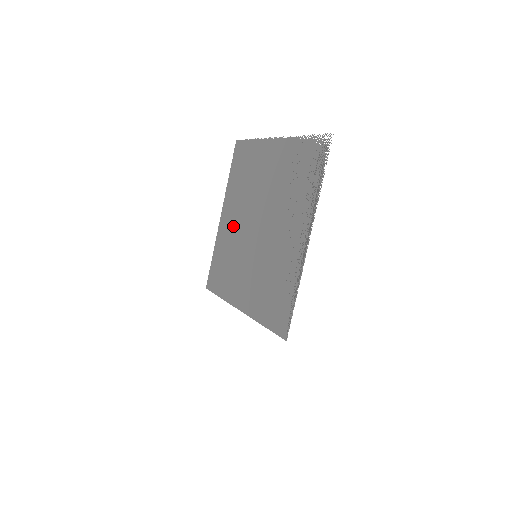
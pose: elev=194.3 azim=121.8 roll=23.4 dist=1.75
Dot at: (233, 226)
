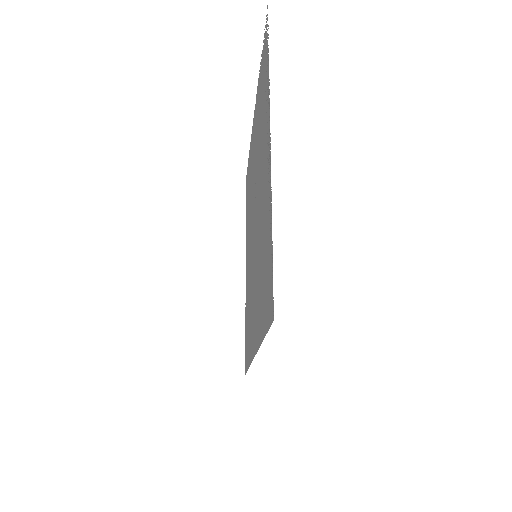
Dot at: (248, 259)
